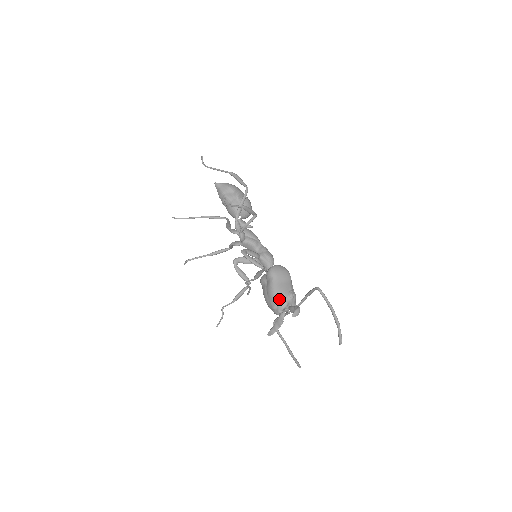
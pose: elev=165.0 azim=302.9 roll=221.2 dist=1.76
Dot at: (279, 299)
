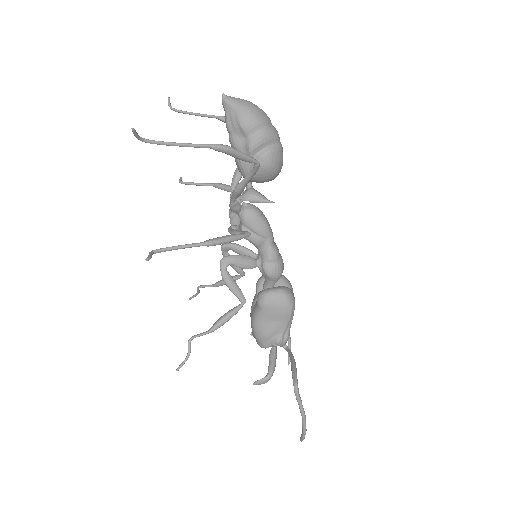
Dot at: (258, 339)
